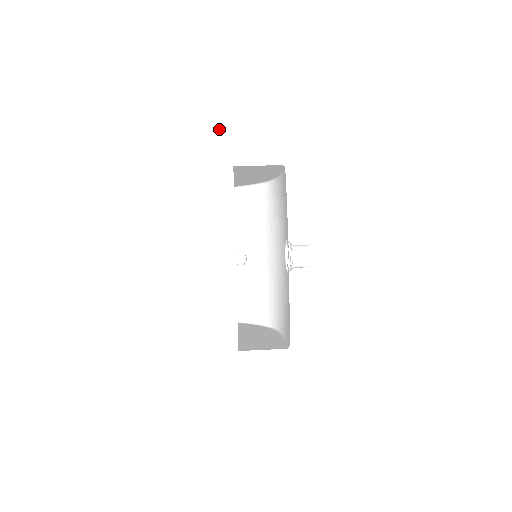
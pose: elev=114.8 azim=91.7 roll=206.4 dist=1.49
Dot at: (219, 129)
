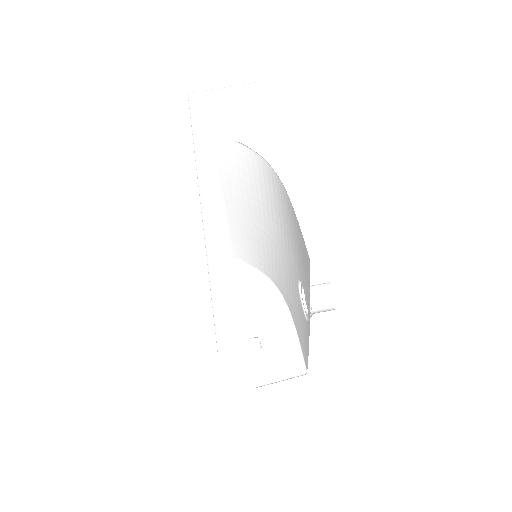
Dot at: (227, 354)
